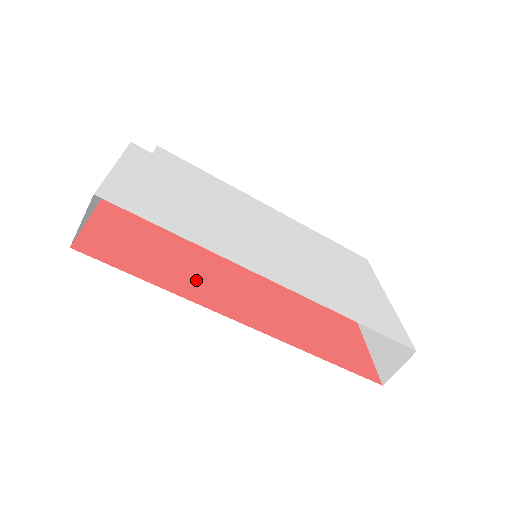
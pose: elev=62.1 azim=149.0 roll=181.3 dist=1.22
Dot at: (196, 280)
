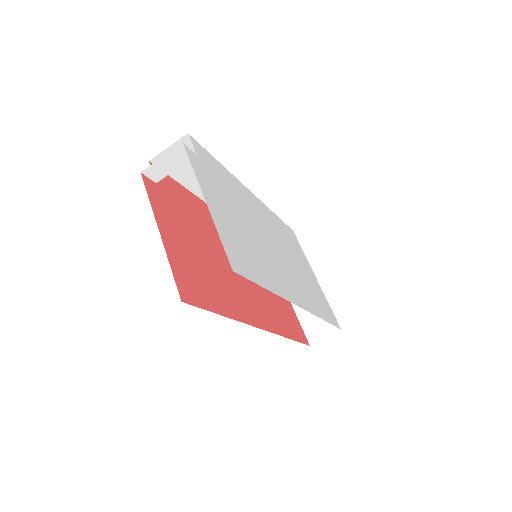
Dot at: (231, 293)
